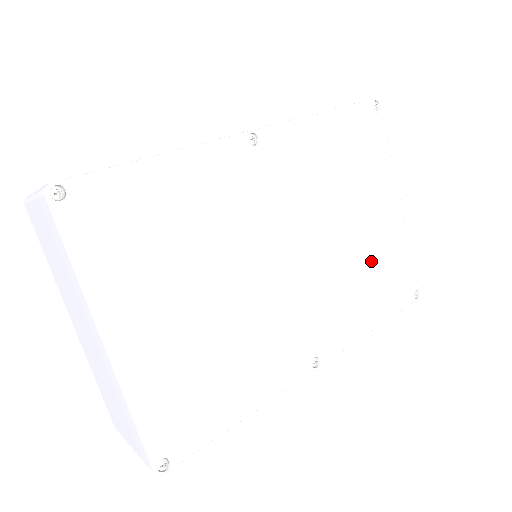
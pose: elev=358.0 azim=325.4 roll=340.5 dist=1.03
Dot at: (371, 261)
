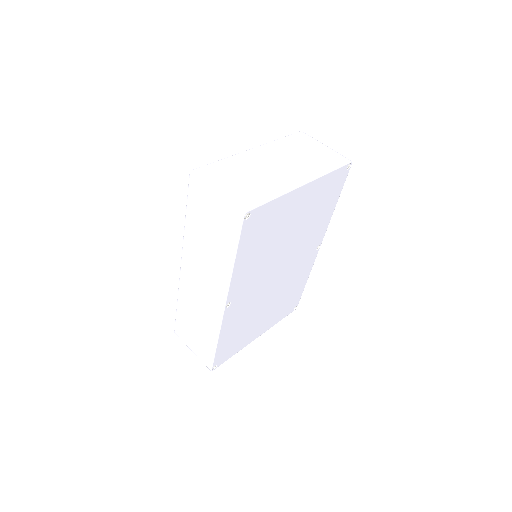
Dot at: (312, 212)
